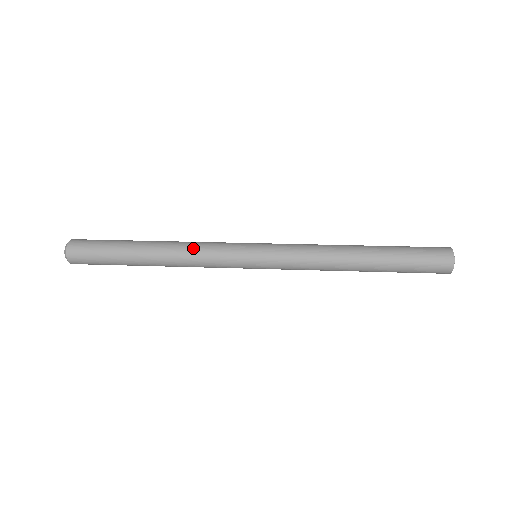
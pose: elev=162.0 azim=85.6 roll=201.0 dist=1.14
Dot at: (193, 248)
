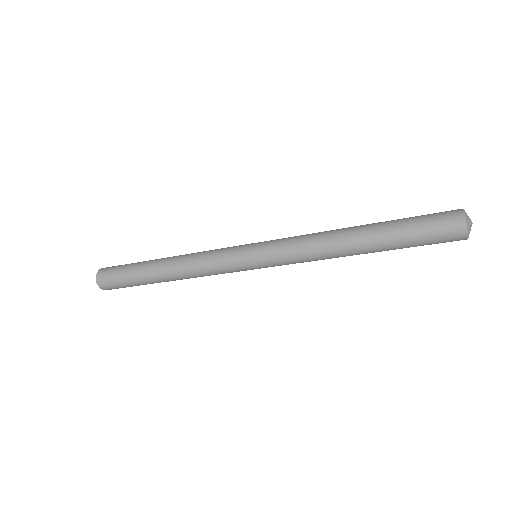
Dot at: (196, 256)
